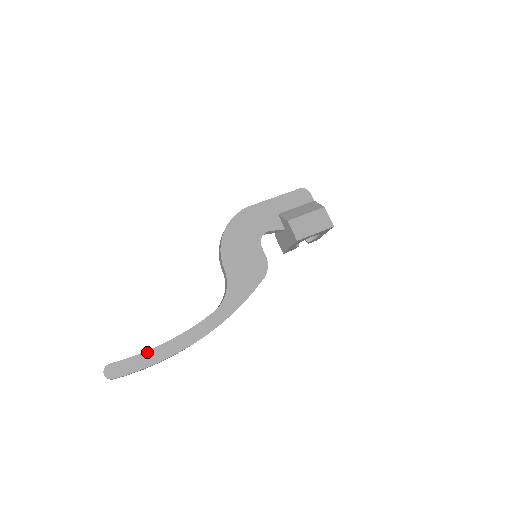
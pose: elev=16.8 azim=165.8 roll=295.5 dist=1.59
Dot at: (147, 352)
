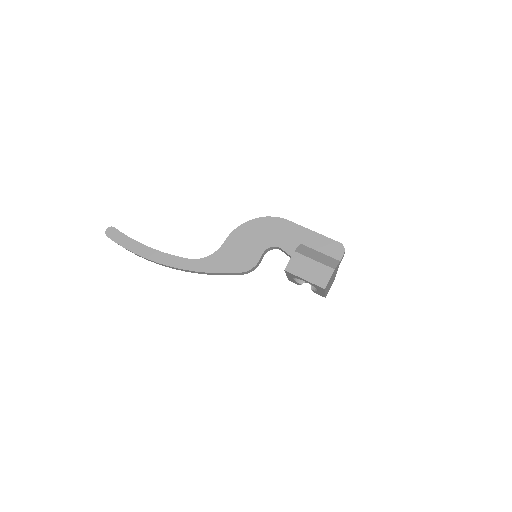
Dot at: (135, 241)
